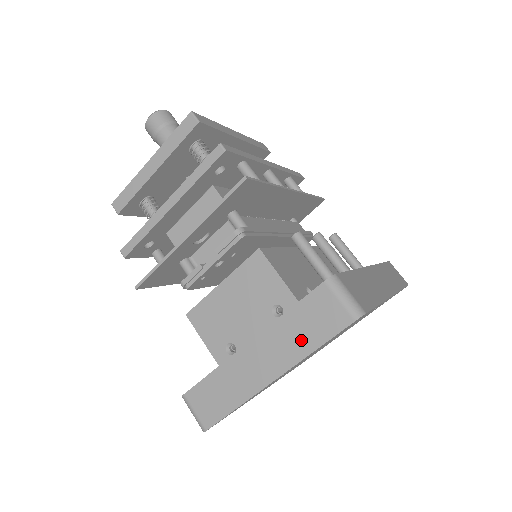
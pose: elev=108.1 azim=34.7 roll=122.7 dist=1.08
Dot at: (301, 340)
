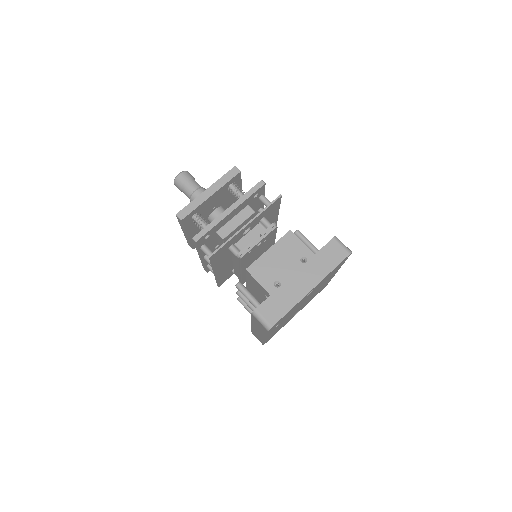
Dot at: (324, 267)
